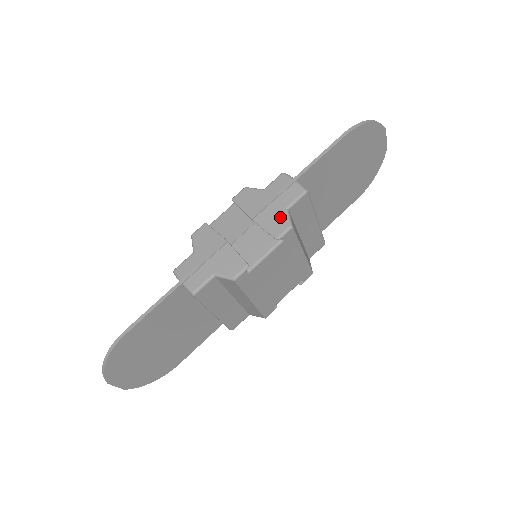
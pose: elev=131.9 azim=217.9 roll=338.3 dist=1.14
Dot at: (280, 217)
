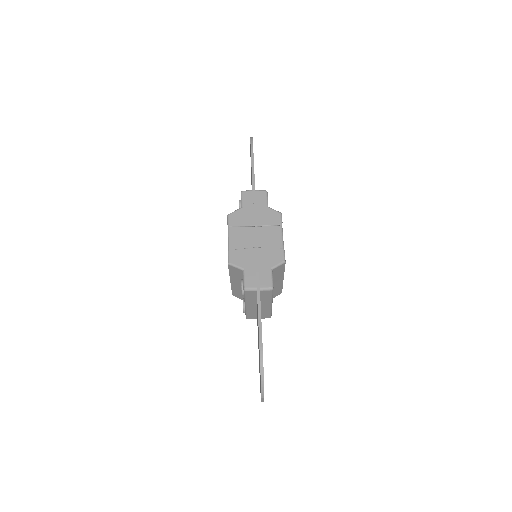
Dot at: (270, 213)
